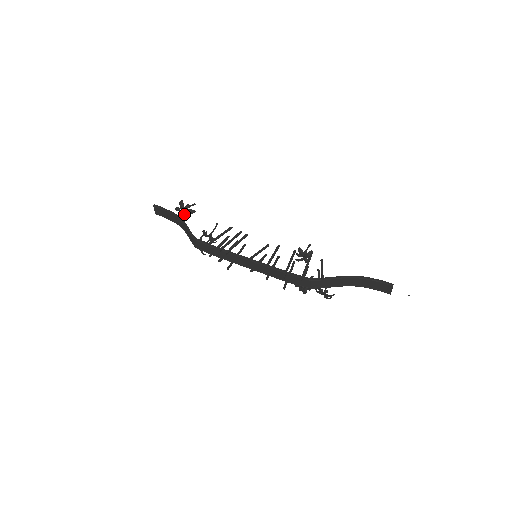
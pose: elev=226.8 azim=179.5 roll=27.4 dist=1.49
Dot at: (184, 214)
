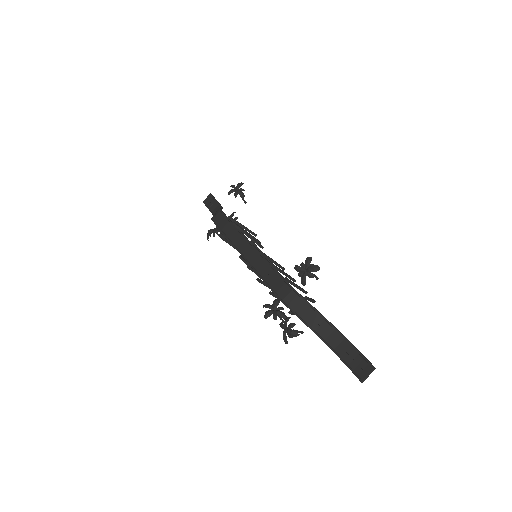
Dot at: (234, 190)
